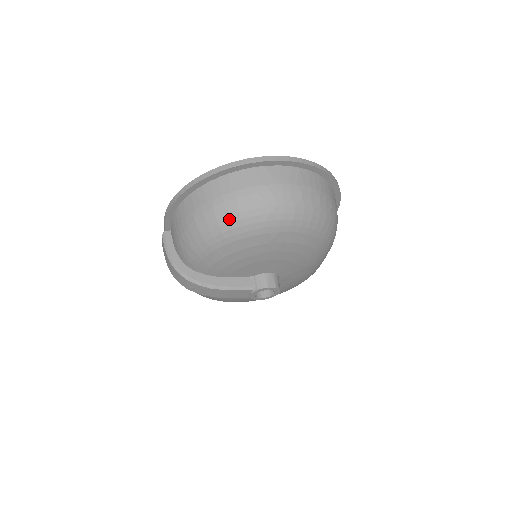
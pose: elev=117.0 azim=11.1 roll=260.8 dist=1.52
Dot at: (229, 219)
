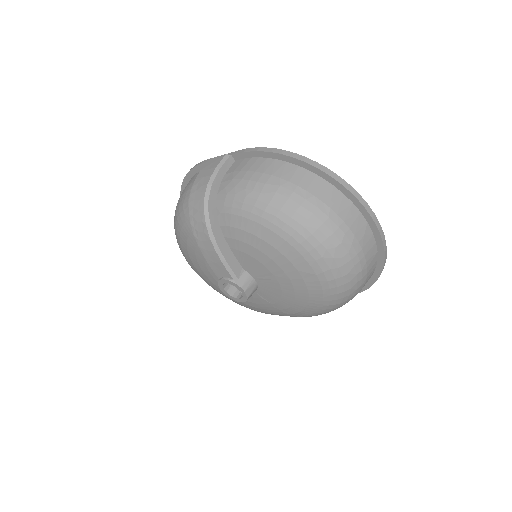
Dot at: (305, 222)
